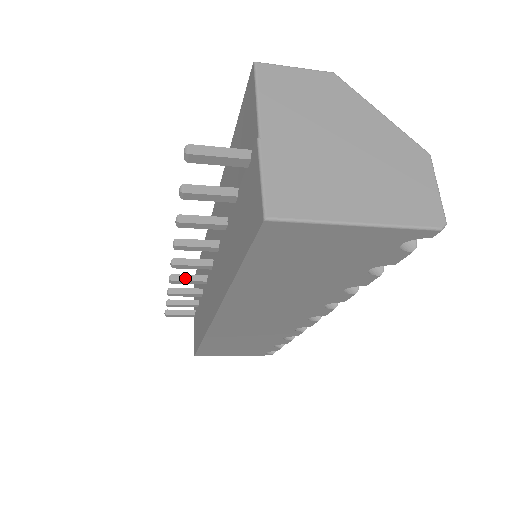
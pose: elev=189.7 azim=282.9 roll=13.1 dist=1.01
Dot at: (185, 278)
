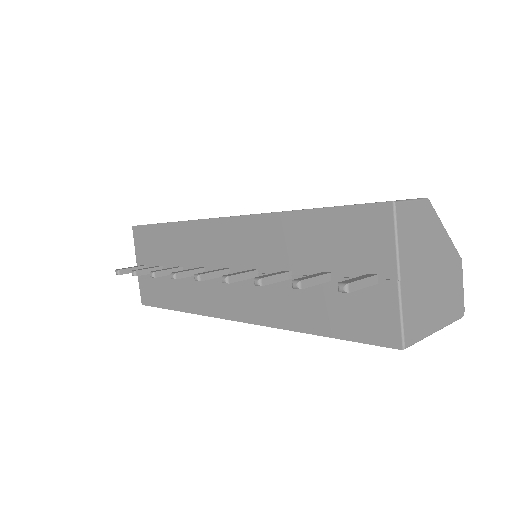
Dot at: (187, 274)
